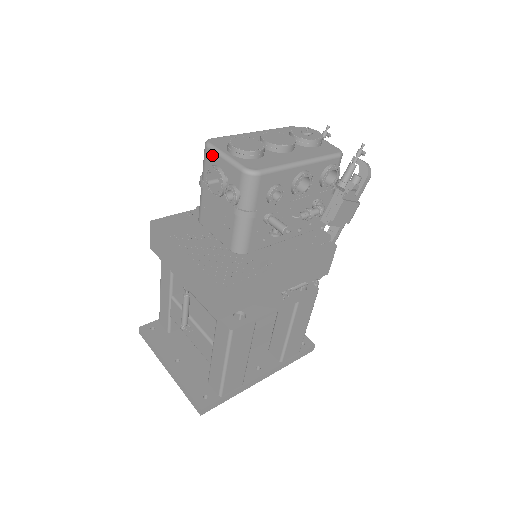
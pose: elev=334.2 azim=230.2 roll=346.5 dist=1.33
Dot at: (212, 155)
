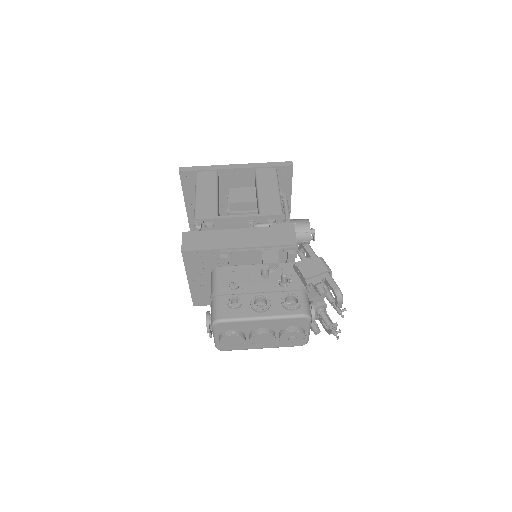
Dot at: occluded
